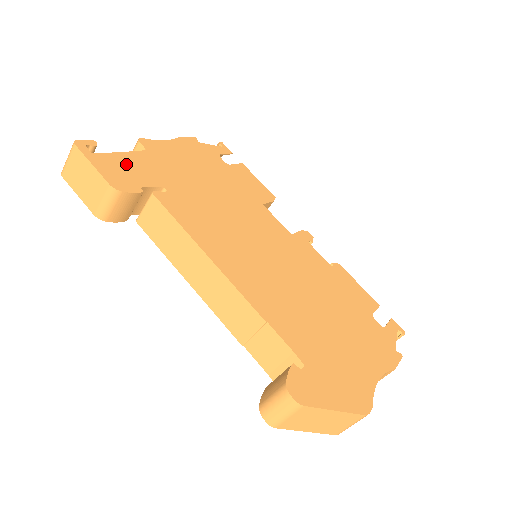
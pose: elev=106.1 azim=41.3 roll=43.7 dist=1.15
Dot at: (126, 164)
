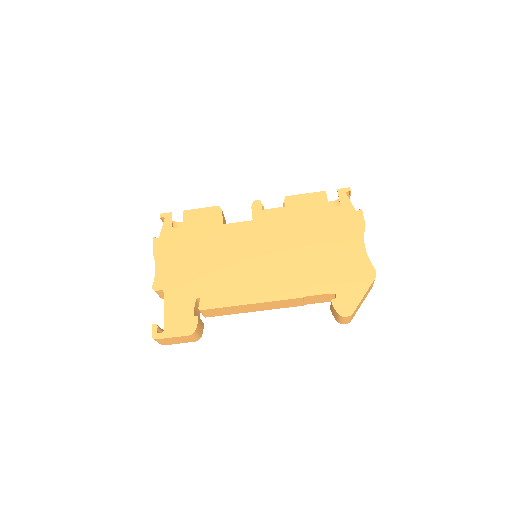
Dot at: (174, 314)
